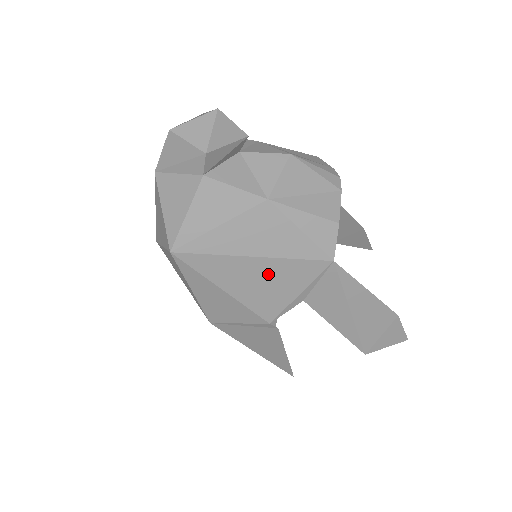
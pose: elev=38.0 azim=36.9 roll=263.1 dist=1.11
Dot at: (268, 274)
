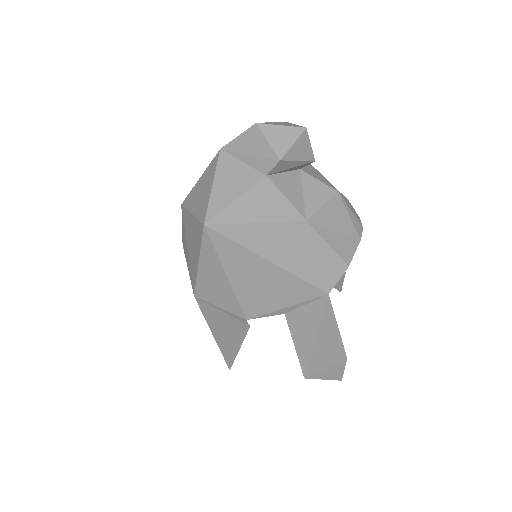
Dot at: (271, 280)
